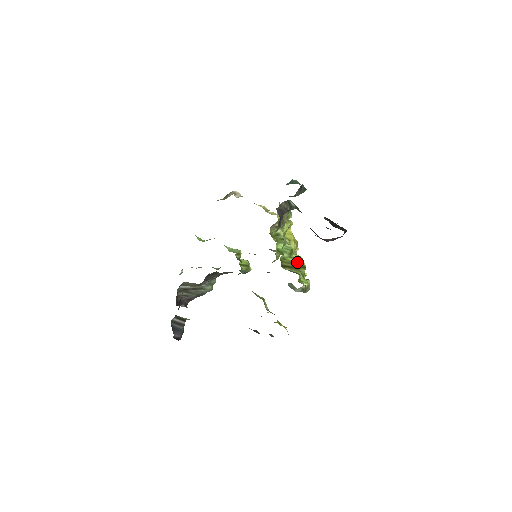
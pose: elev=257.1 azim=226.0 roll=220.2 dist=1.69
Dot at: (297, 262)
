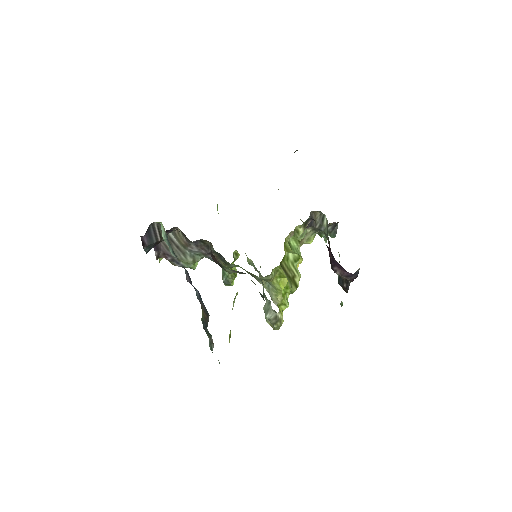
Dot at: (295, 275)
